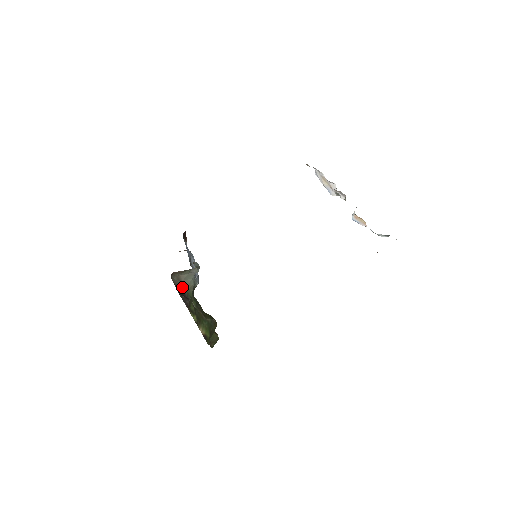
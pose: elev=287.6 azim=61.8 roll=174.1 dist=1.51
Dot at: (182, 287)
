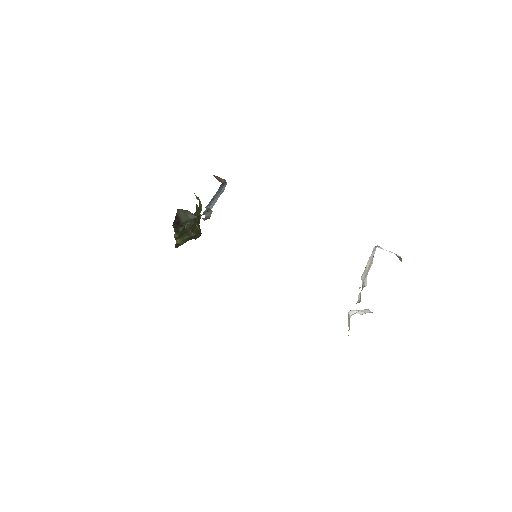
Dot at: (183, 216)
